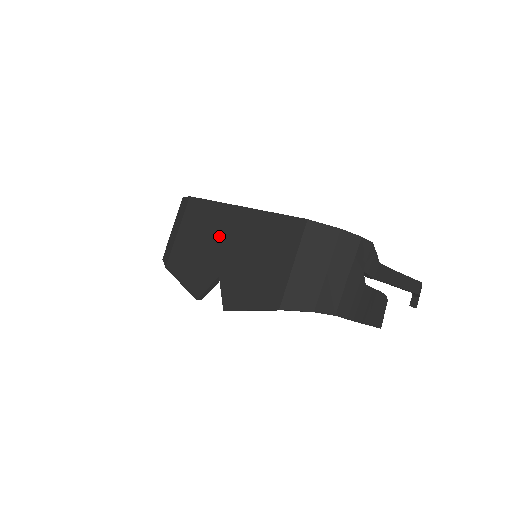
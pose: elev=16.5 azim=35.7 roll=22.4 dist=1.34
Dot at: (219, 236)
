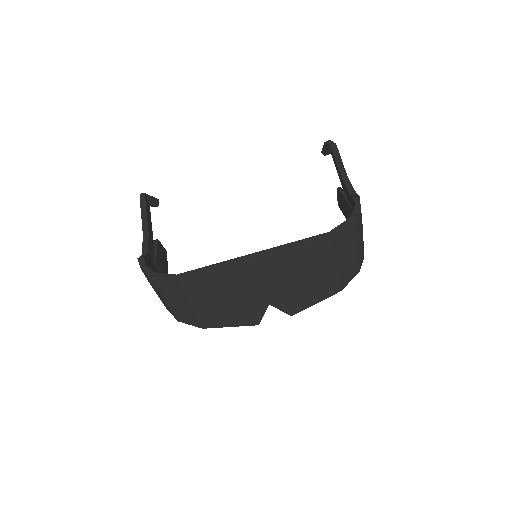
Dot at: (245, 286)
